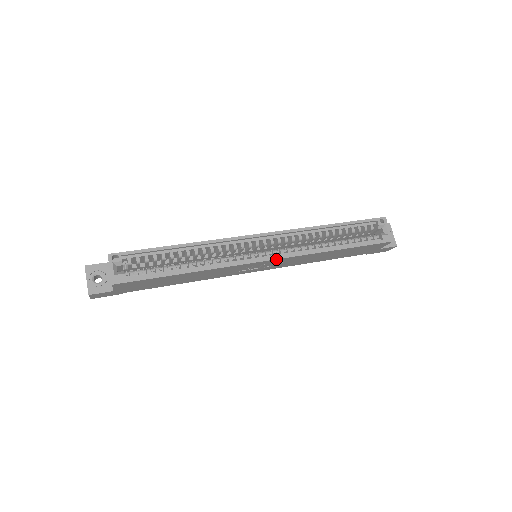
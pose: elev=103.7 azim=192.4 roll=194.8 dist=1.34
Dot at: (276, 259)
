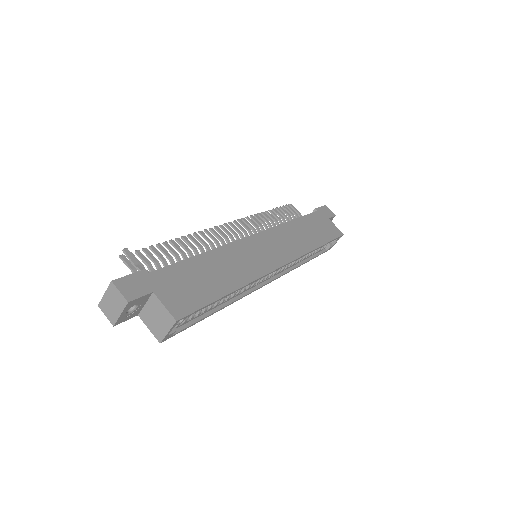
Dot at: occluded
